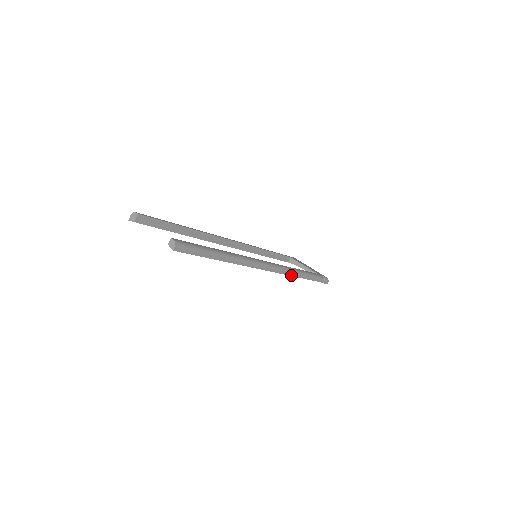
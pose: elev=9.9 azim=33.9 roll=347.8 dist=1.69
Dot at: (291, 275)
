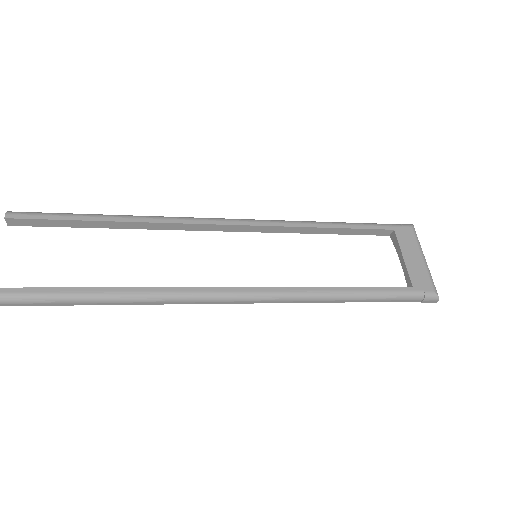
Dot at: (308, 301)
